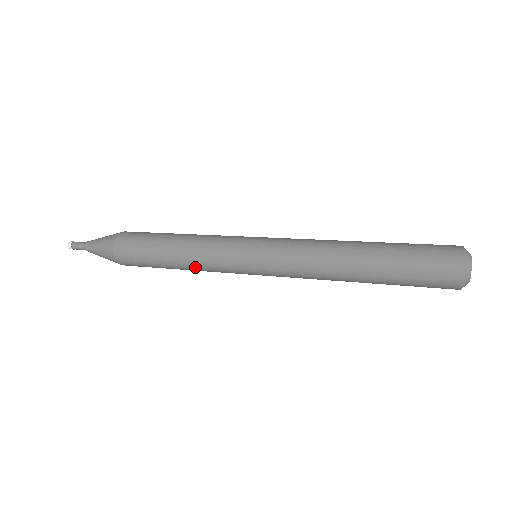
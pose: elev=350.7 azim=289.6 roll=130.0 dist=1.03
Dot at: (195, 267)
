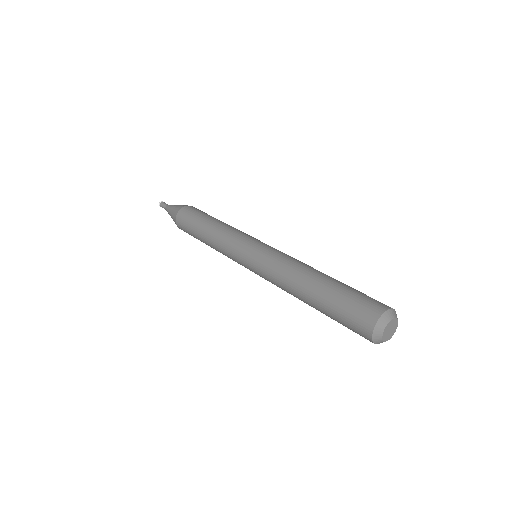
Dot at: (215, 241)
